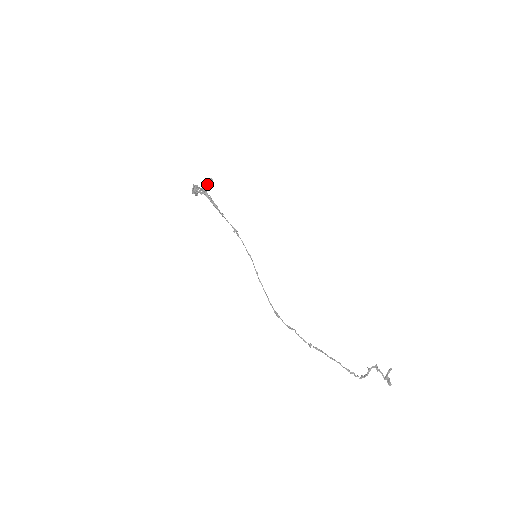
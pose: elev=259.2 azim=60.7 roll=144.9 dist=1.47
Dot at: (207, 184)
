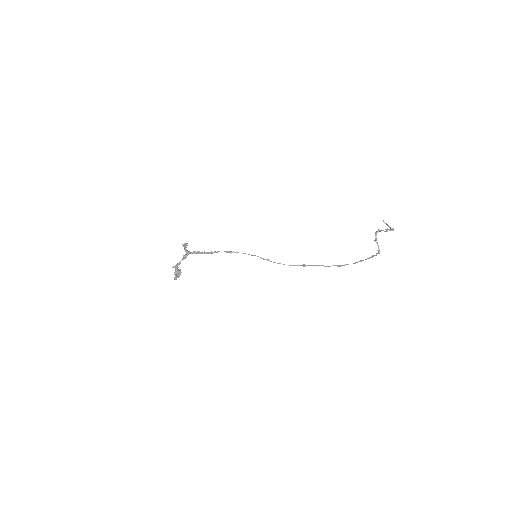
Dot at: (185, 247)
